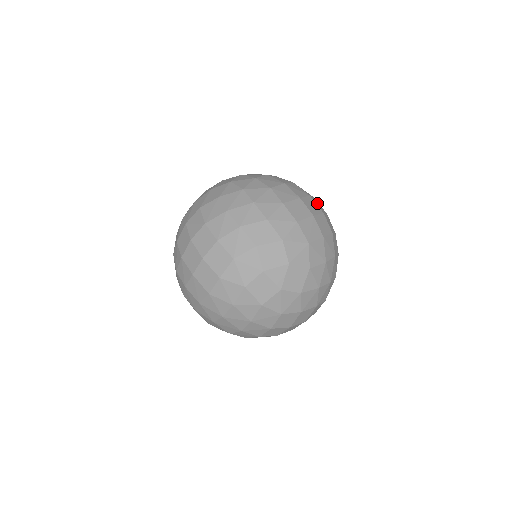
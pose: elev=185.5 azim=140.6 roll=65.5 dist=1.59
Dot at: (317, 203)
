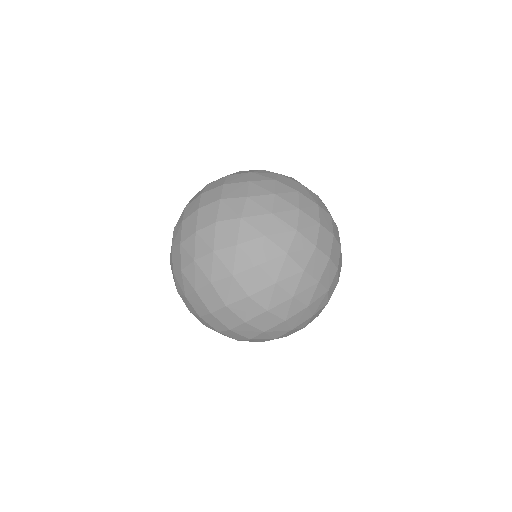
Dot at: occluded
